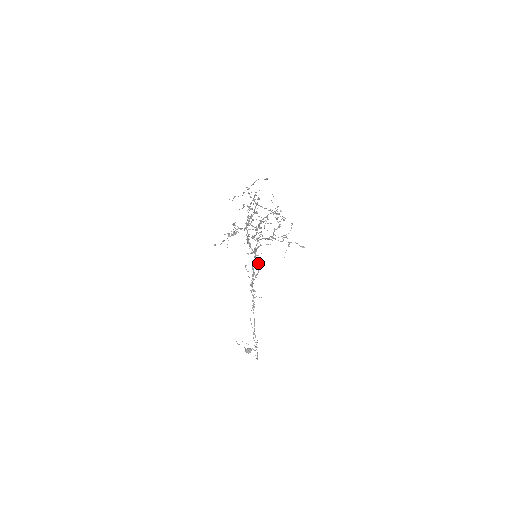
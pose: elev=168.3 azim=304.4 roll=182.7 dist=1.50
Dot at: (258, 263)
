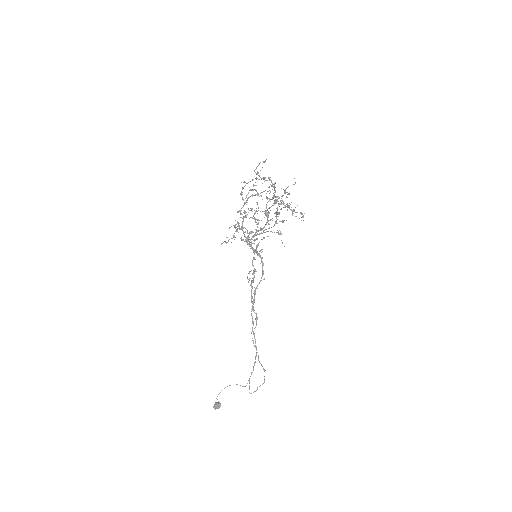
Dot at: (262, 262)
